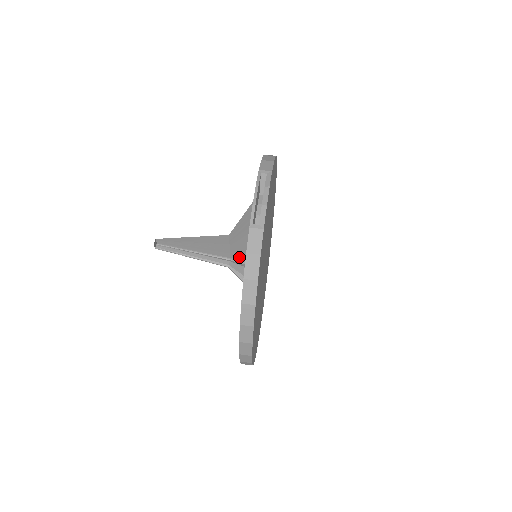
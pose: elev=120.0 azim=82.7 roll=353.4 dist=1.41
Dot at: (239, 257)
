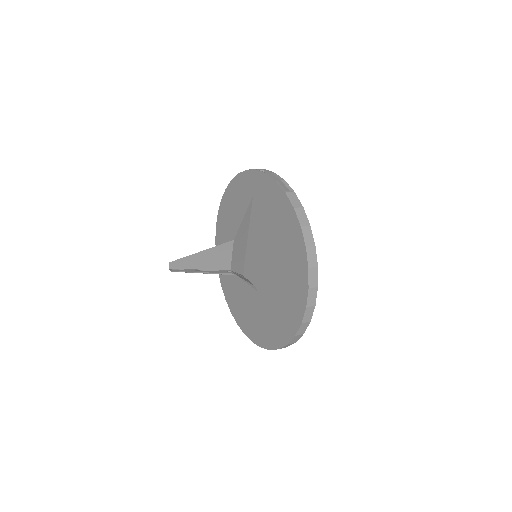
Dot at: (235, 270)
